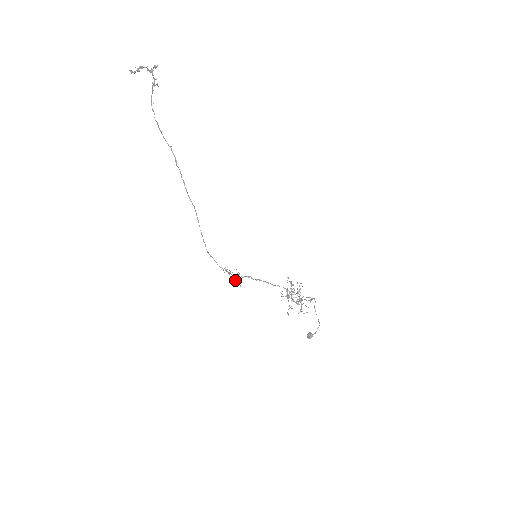
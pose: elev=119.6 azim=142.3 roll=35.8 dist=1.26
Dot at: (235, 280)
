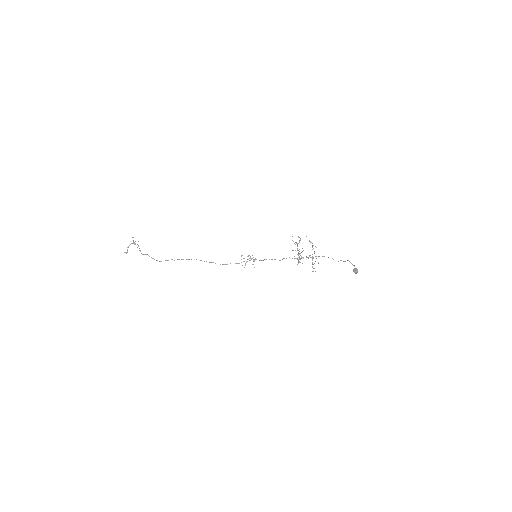
Dot at: (253, 260)
